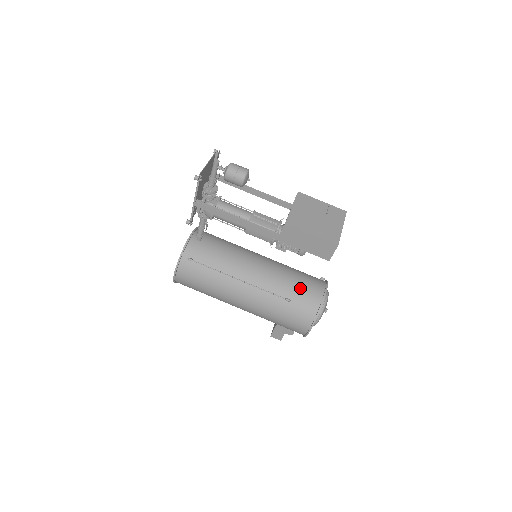
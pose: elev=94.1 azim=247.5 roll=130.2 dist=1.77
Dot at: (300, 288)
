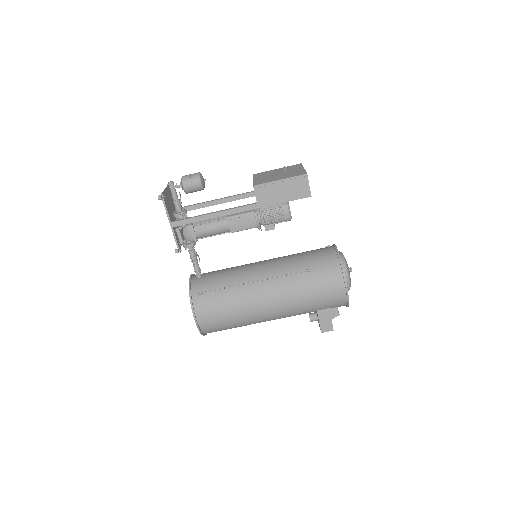
Dot at: (311, 257)
